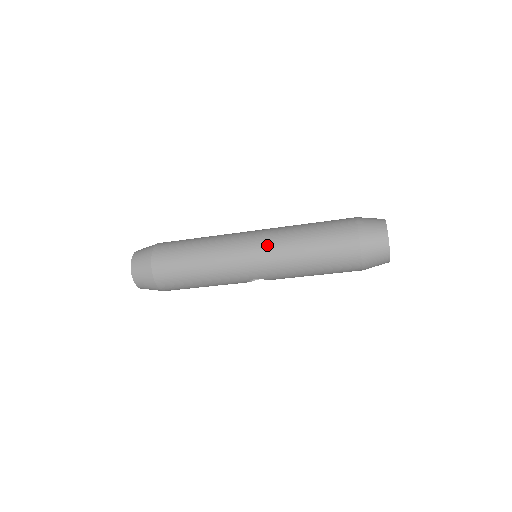
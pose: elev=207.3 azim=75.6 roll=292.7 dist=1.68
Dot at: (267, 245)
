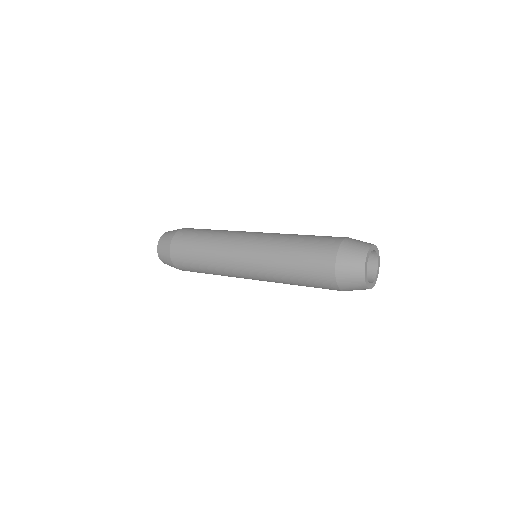
Dot at: (259, 275)
